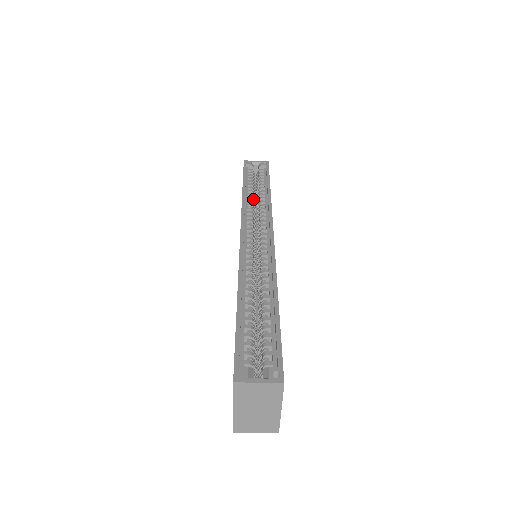
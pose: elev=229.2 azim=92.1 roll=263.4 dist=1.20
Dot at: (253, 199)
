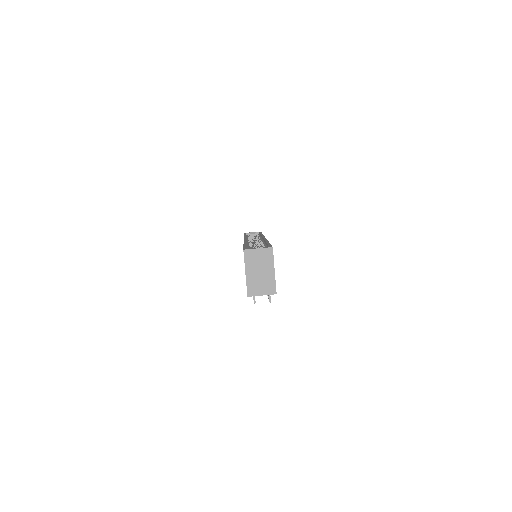
Dot at: occluded
